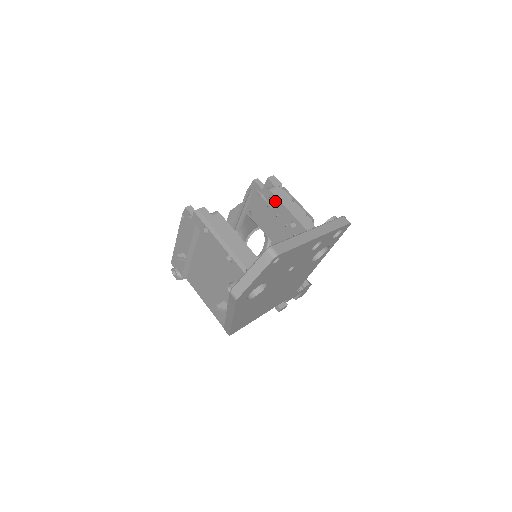
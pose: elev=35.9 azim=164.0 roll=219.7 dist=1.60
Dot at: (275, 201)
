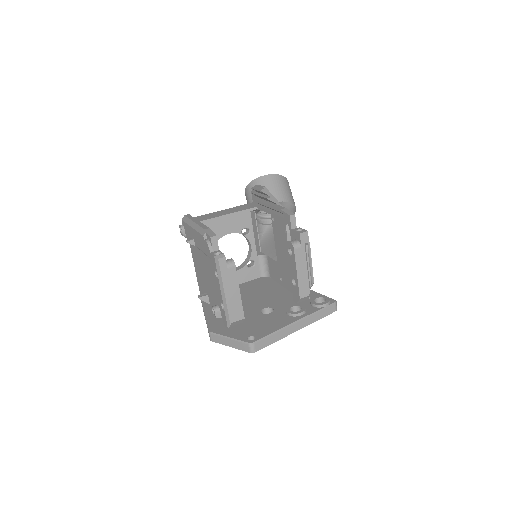
Dot at: (292, 257)
